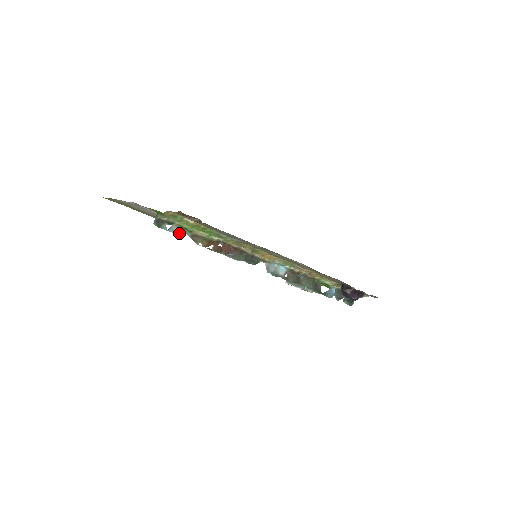
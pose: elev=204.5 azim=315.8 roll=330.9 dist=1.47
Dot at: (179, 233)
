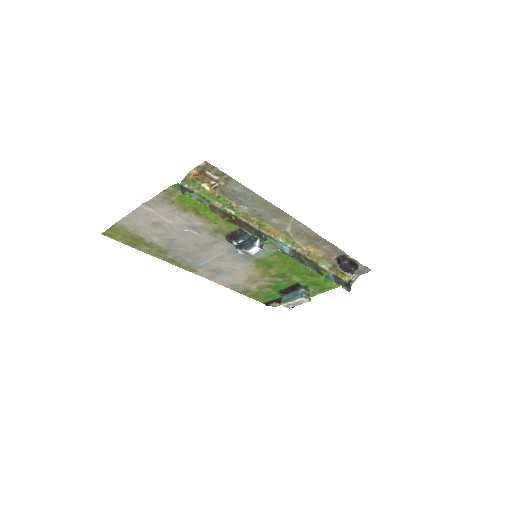
Dot at: (199, 202)
